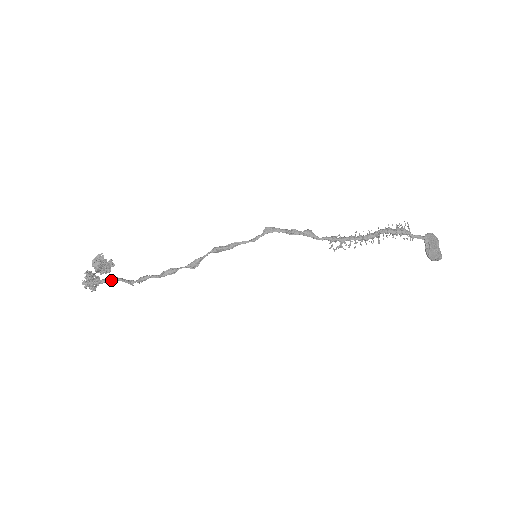
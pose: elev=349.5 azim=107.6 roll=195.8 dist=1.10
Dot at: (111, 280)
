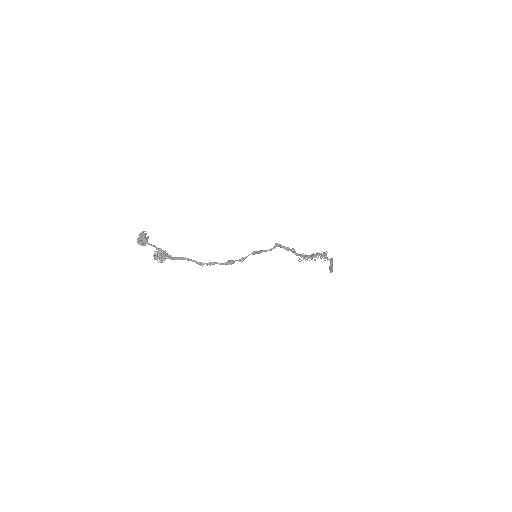
Dot at: (185, 259)
